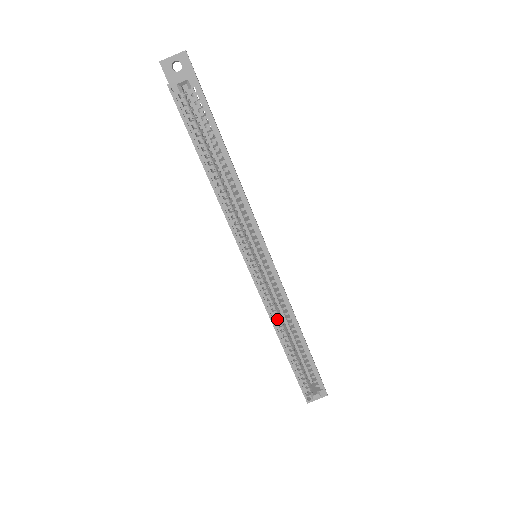
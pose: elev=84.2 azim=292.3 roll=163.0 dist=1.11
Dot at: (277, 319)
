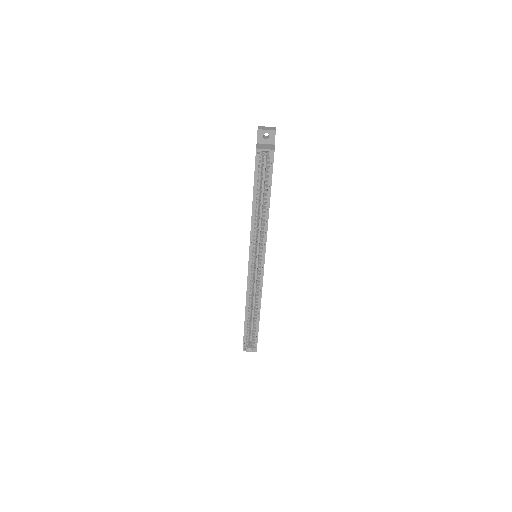
Dot at: (250, 297)
